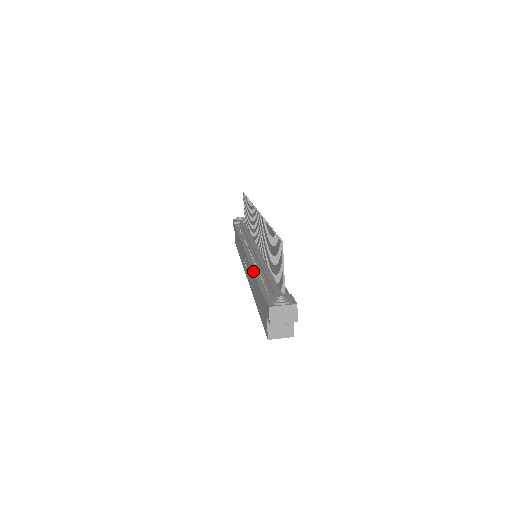
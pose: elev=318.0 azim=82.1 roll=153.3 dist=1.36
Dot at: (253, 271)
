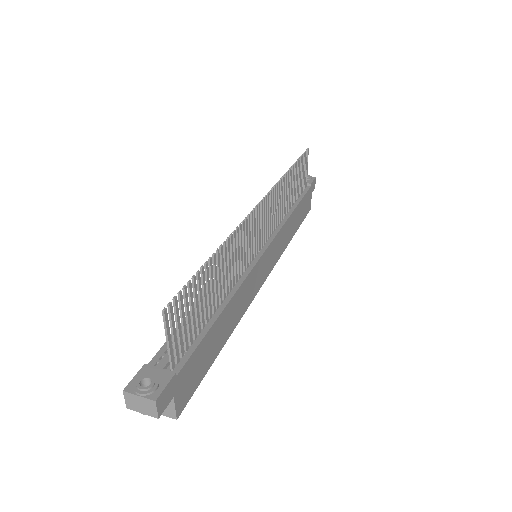
Dot at: (202, 297)
